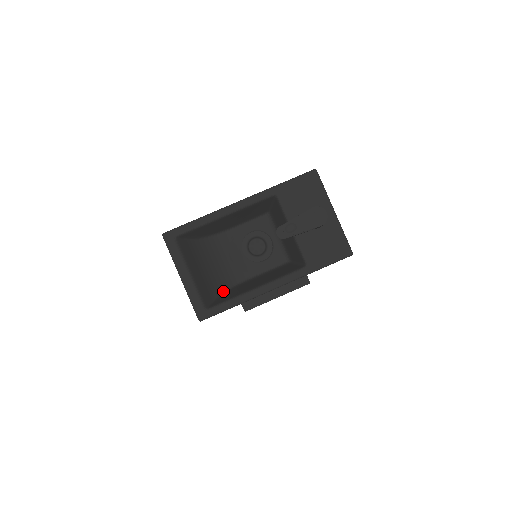
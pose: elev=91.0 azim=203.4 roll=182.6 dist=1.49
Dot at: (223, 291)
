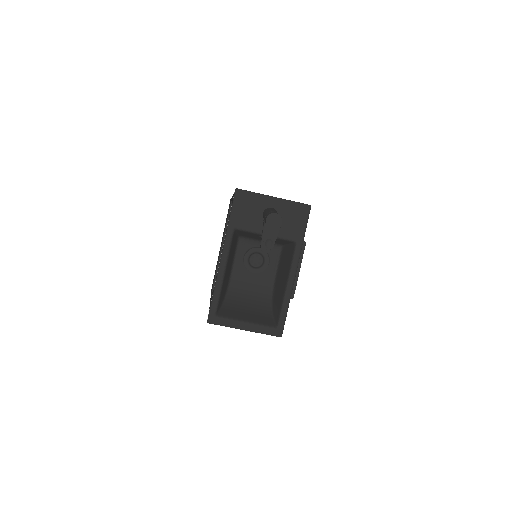
Dot at: (271, 306)
